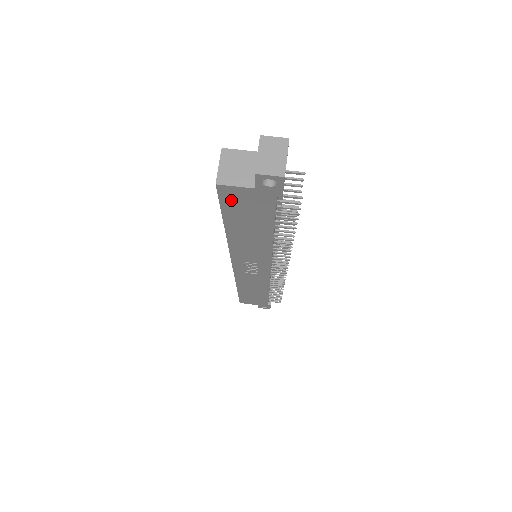
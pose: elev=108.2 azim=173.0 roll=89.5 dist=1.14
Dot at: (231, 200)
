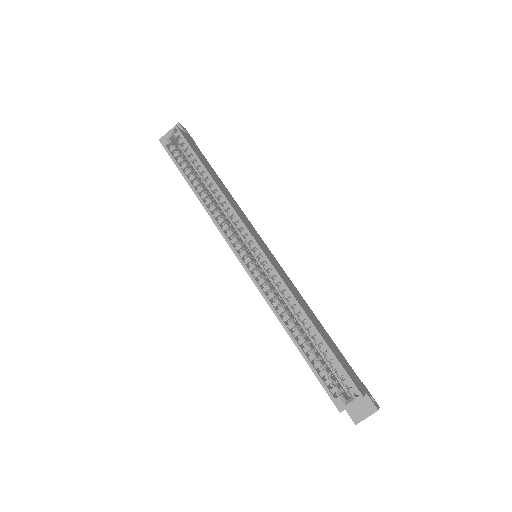
Dot at: occluded
